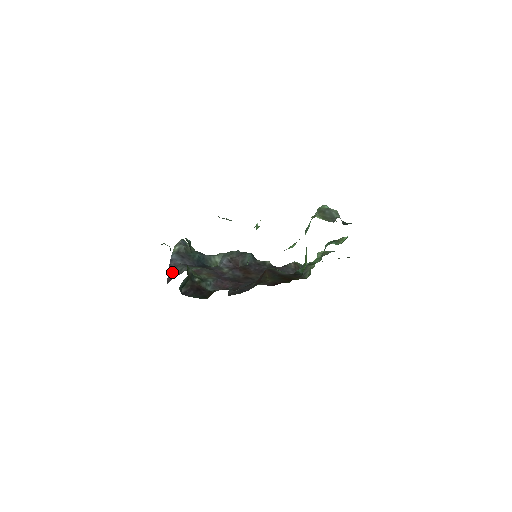
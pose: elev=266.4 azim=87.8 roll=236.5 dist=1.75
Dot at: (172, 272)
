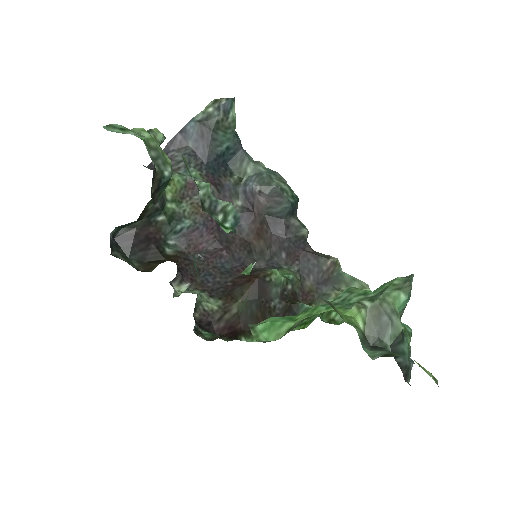
Dot at: (166, 154)
